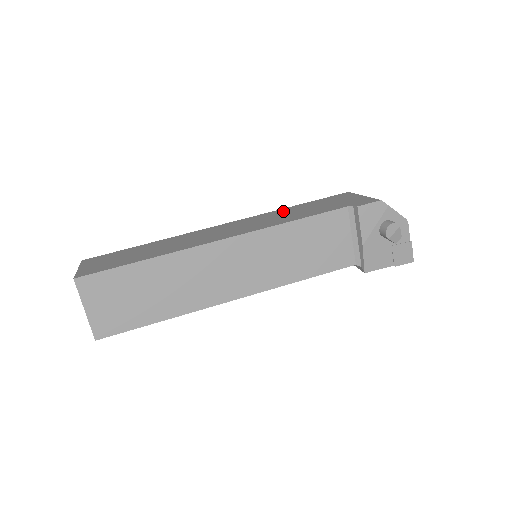
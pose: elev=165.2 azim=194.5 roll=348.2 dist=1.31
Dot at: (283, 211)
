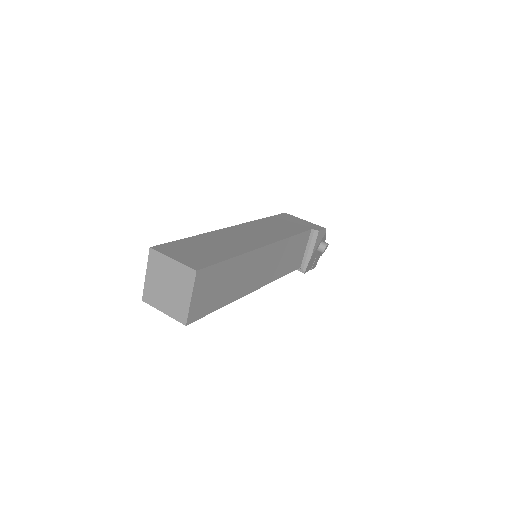
Dot at: (266, 222)
